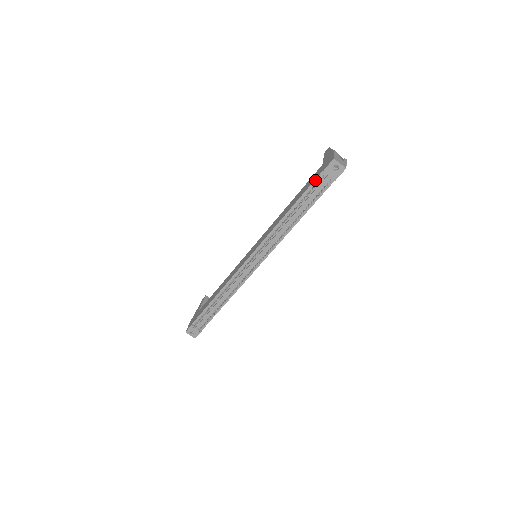
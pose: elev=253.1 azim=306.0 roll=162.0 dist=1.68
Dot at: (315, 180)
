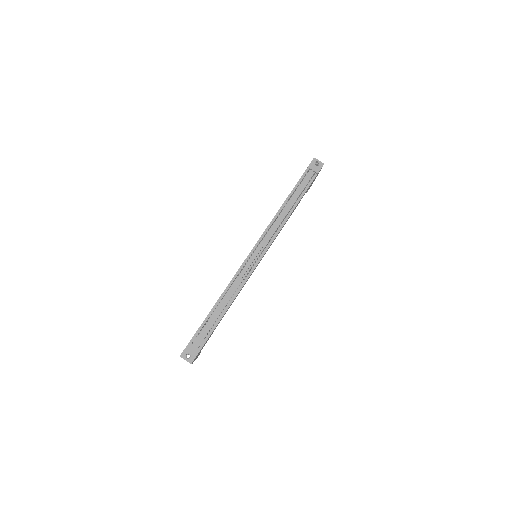
Dot at: (302, 175)
